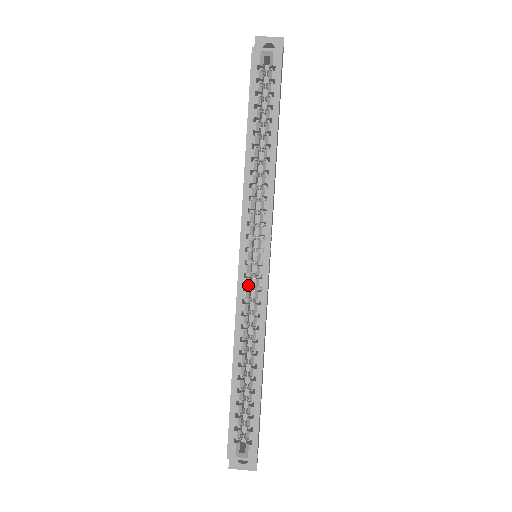
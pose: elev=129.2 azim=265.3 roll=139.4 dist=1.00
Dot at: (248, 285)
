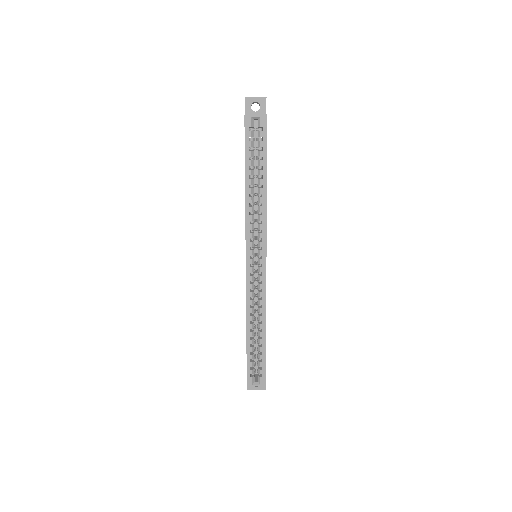
Dot at: (253, 280)
